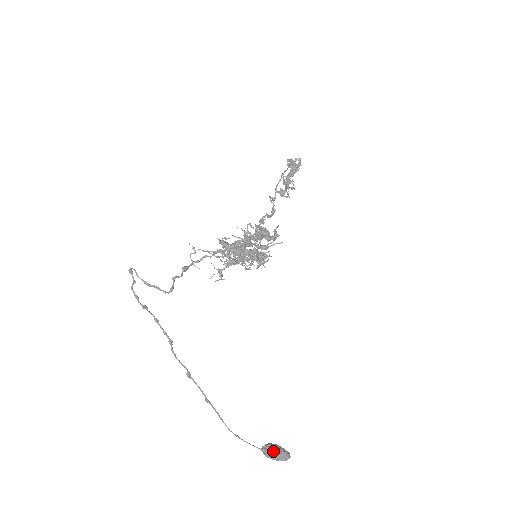
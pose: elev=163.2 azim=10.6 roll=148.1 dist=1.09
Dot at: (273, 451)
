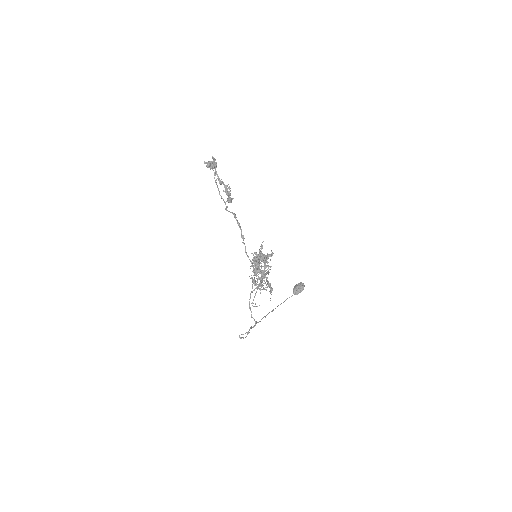
Dot at: (300, 292)
